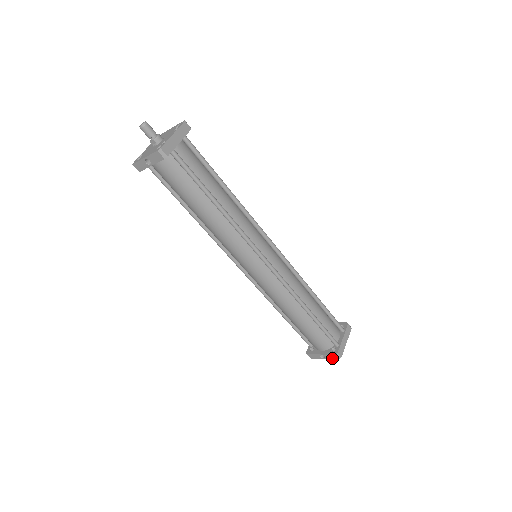
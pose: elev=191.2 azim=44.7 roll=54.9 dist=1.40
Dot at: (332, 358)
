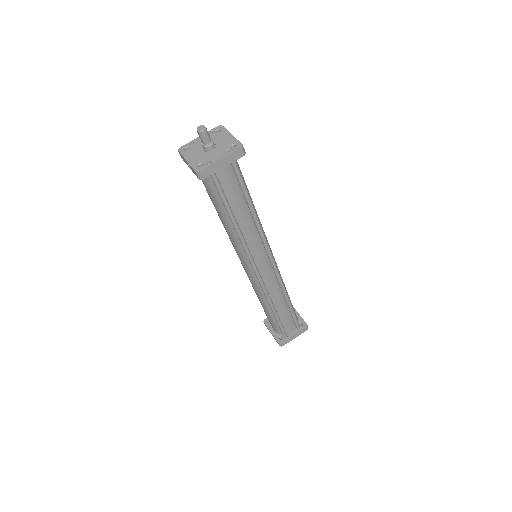
Dot at: (276, 341)
